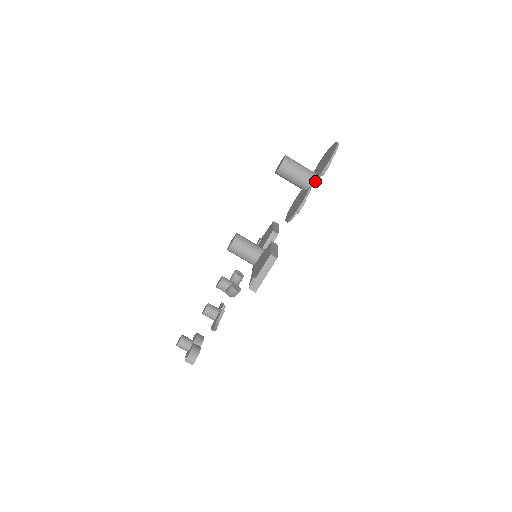
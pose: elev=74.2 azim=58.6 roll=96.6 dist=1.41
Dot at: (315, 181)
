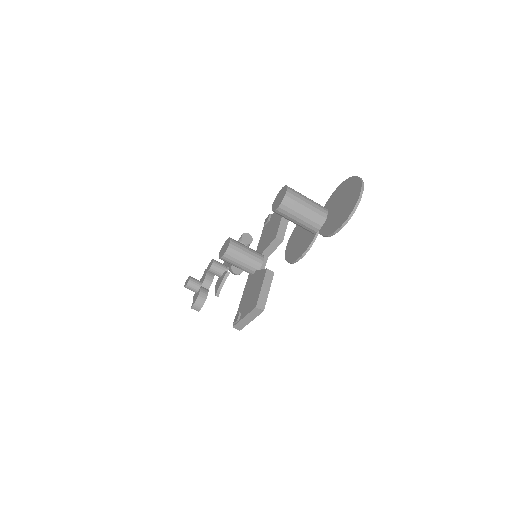
Dot at: occluded
